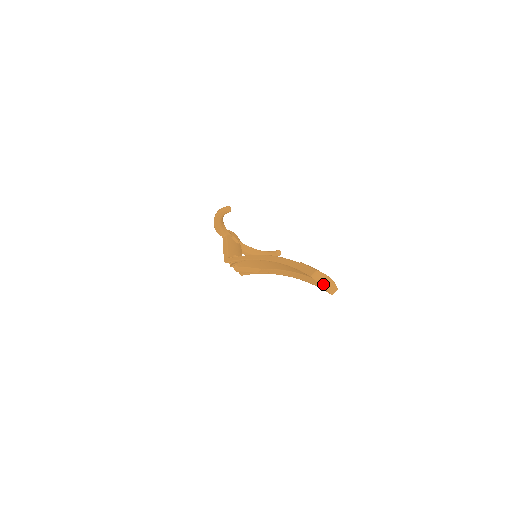
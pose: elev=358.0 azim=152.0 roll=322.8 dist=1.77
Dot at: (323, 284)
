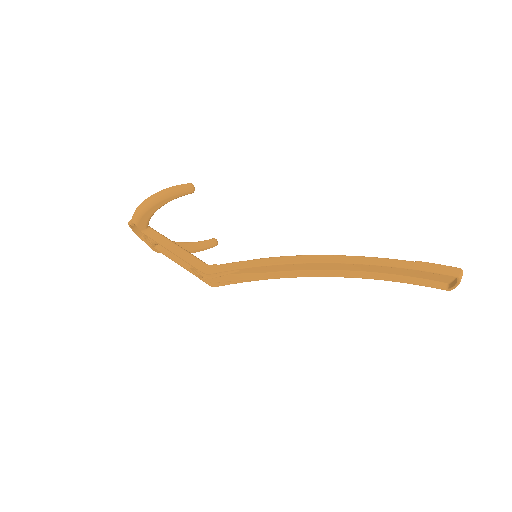
Dot at: occluded
